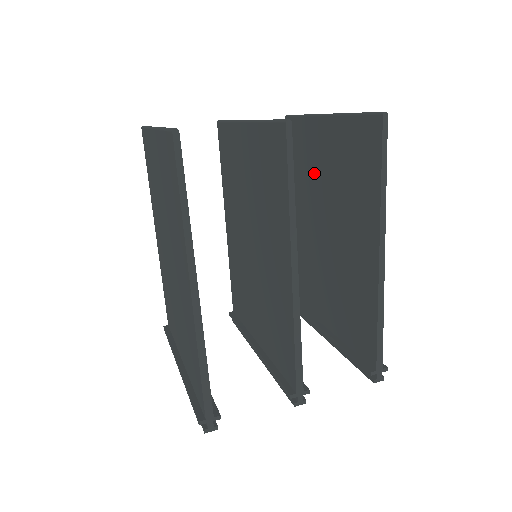
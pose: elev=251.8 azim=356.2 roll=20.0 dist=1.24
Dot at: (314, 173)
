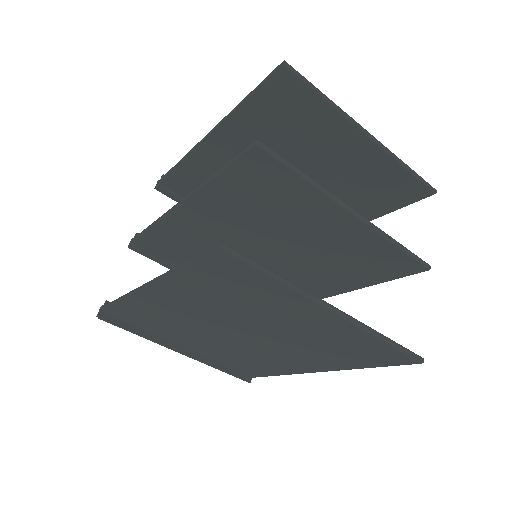
Dot at: (302, 151)
